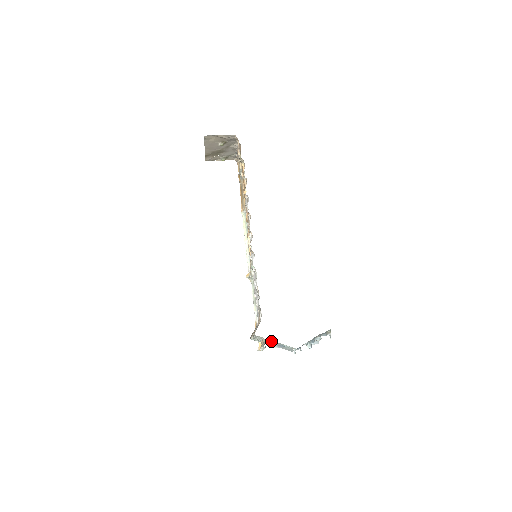
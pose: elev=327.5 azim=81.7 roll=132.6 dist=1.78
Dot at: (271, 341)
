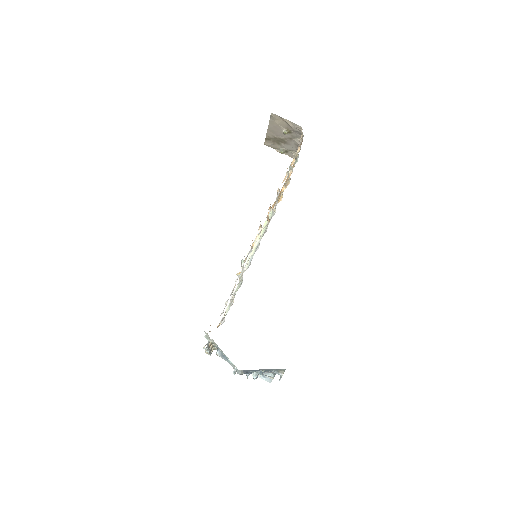
Dot at: occluded
